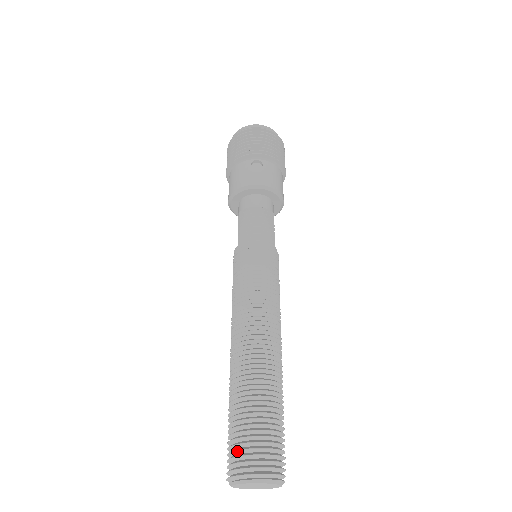
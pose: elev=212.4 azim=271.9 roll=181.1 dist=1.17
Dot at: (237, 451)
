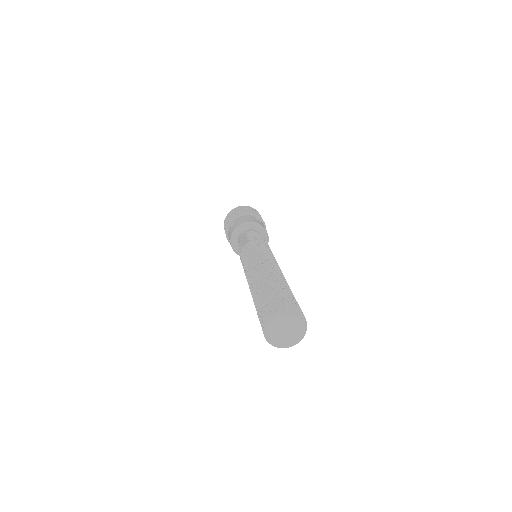
Dot at: (281, 301)
